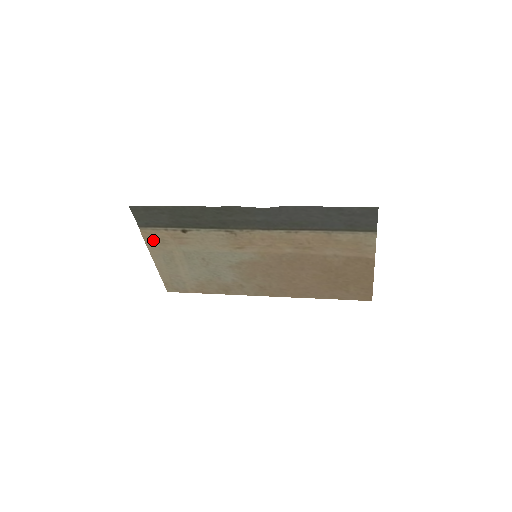
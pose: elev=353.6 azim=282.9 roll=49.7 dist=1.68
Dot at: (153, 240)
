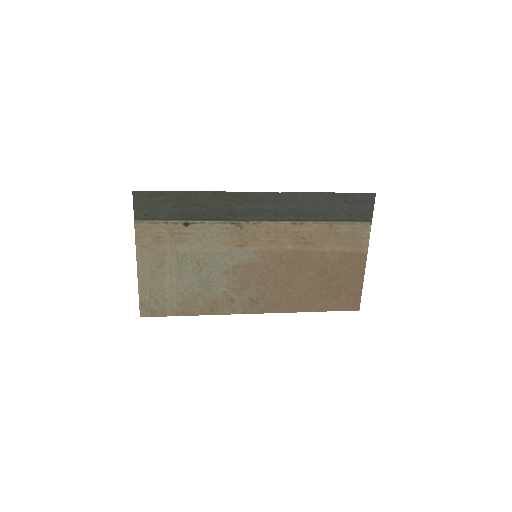
Dot at: (146, 238)
